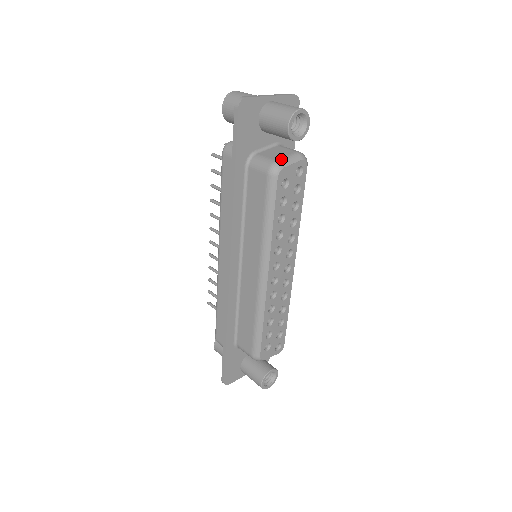
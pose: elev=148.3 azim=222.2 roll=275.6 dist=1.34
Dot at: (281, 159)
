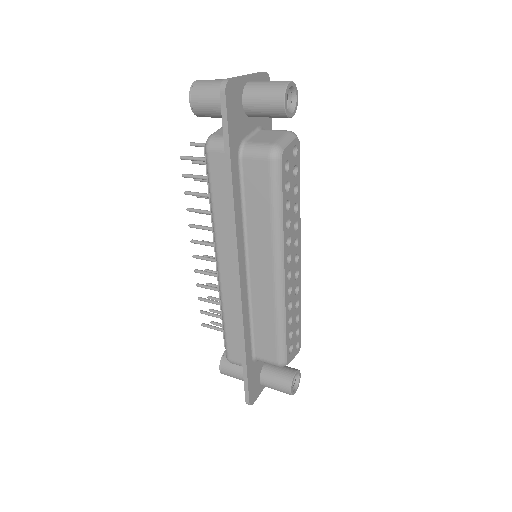
Dot at: (278, 141)
